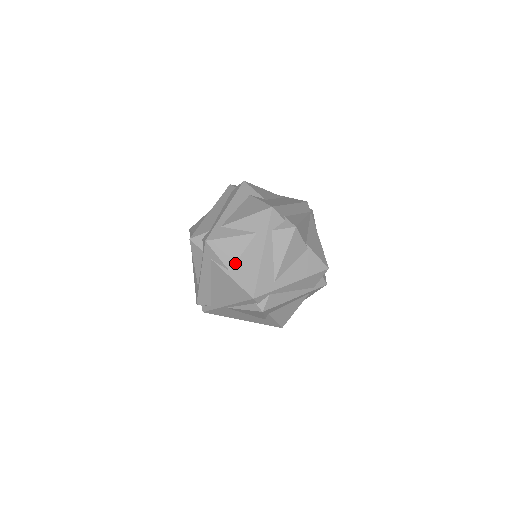
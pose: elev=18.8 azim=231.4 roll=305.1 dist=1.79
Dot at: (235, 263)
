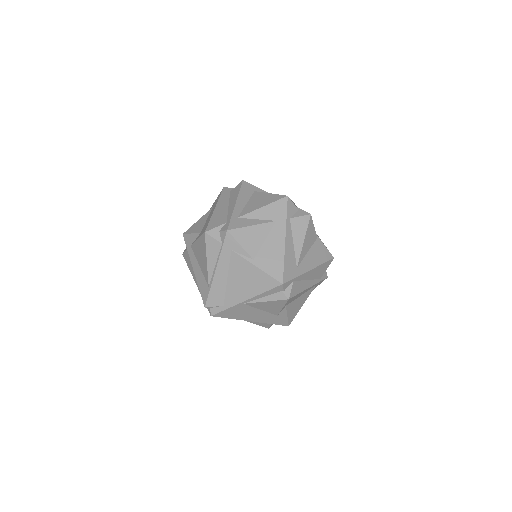
Dot at: (258, 251)
